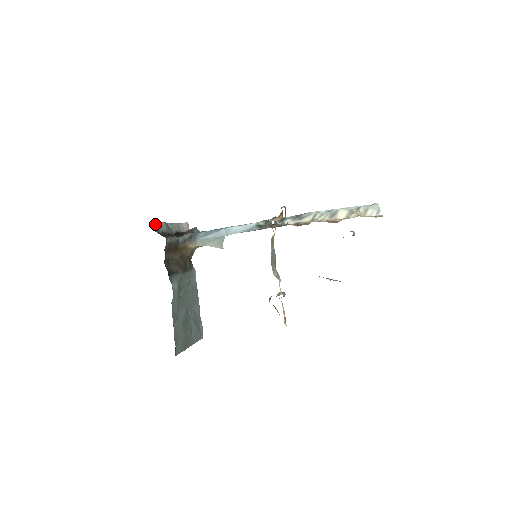
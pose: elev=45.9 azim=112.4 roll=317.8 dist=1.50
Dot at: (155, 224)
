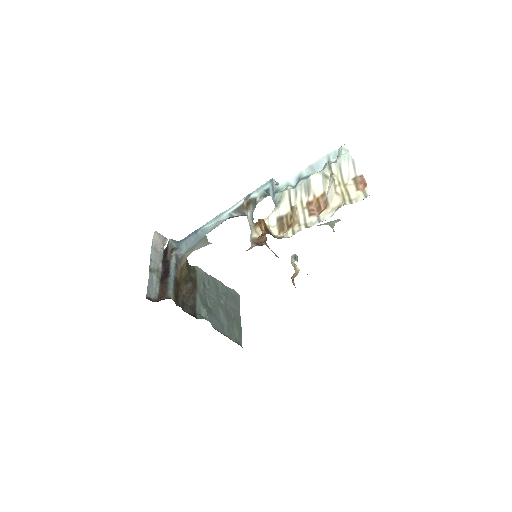
Dot at: (148, 290)
